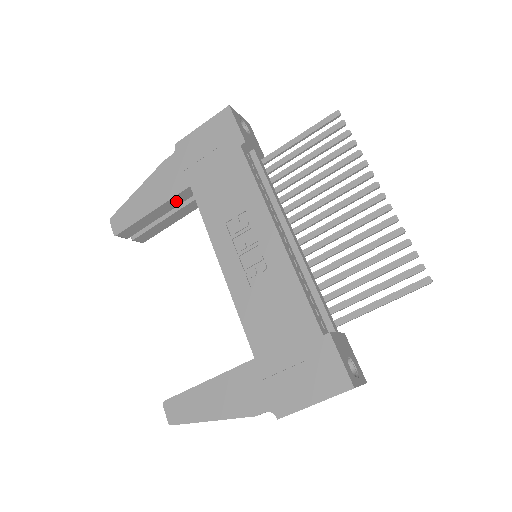
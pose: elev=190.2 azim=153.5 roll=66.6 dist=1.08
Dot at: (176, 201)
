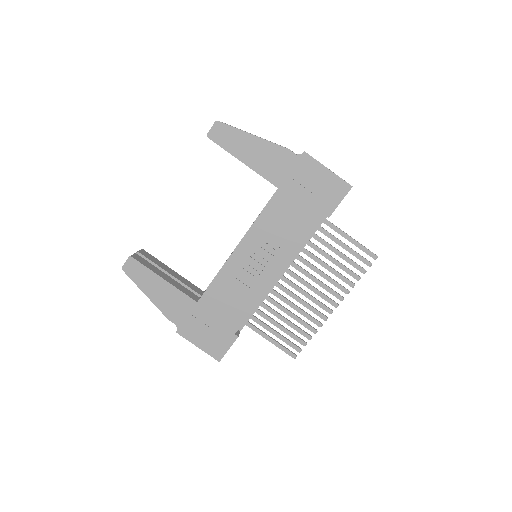
Dot at: occluded
